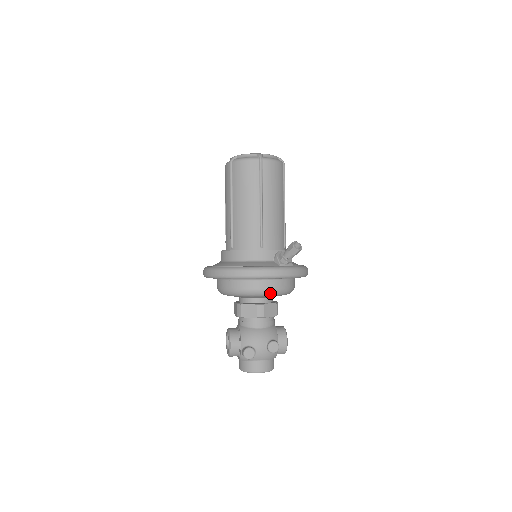
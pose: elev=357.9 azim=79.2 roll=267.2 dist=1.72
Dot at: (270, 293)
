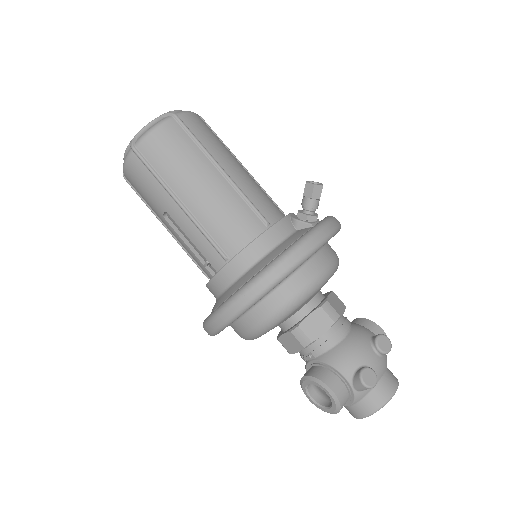
Dot at: (329, 272)
